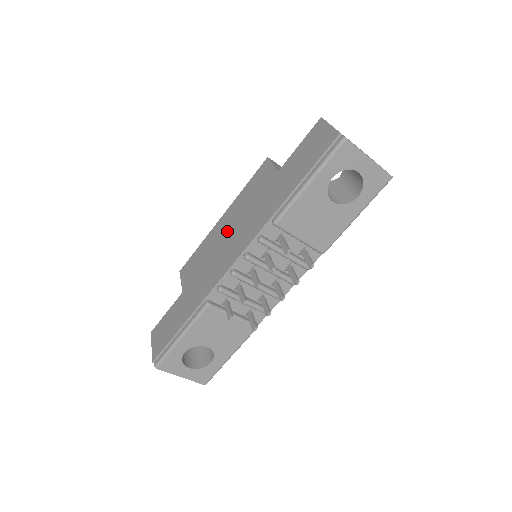
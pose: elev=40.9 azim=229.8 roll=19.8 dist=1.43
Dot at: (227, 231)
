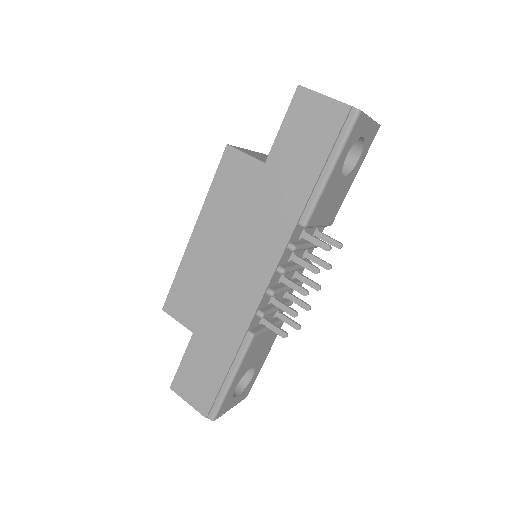
Dot at: (222, 248)
